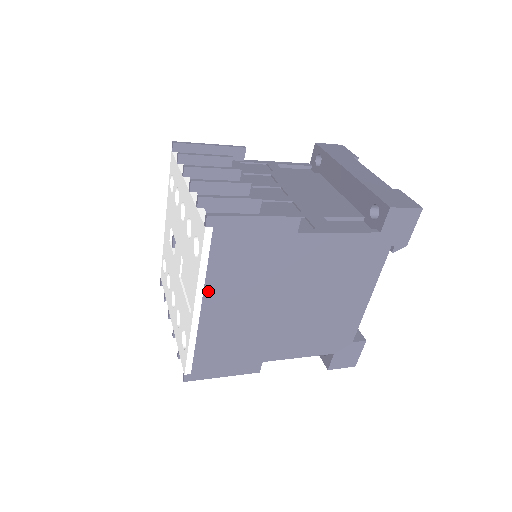
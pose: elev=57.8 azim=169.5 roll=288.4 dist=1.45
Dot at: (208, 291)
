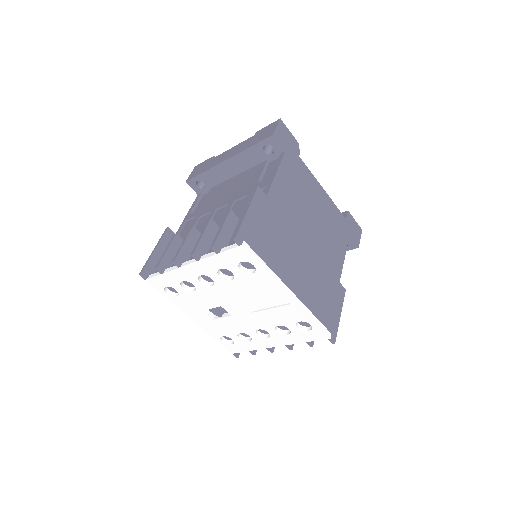
Dot at: (282, 277)
